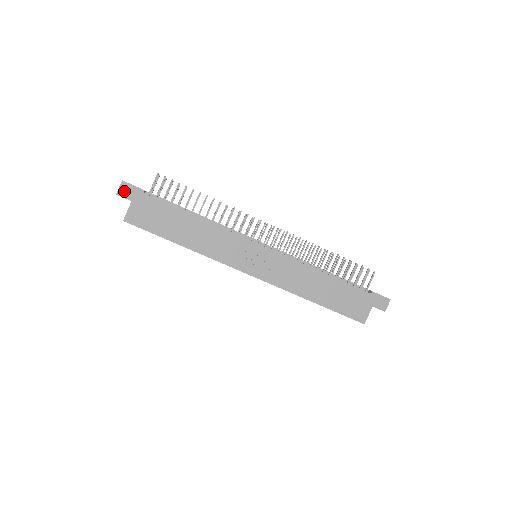
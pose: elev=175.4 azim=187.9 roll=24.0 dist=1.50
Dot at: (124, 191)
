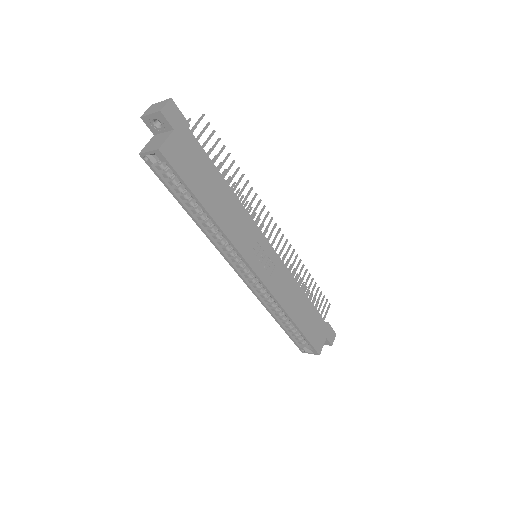
Dot at: (170, 112)
